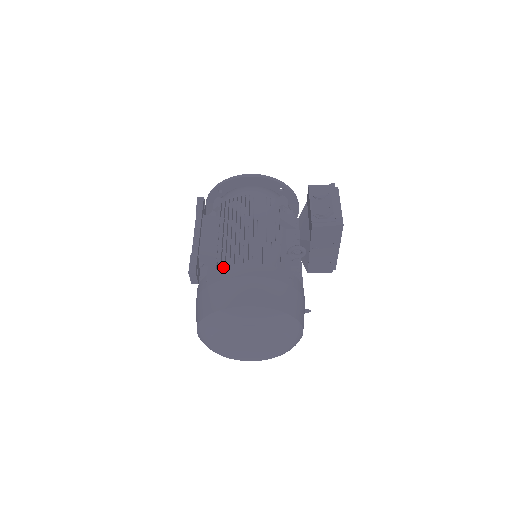
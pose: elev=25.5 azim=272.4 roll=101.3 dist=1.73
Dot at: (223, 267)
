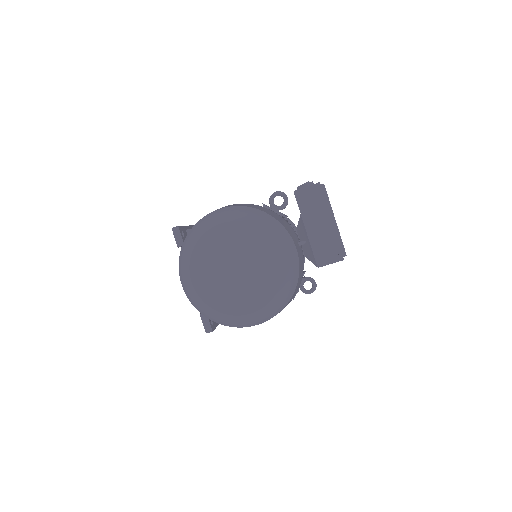
Dot at: occluded
